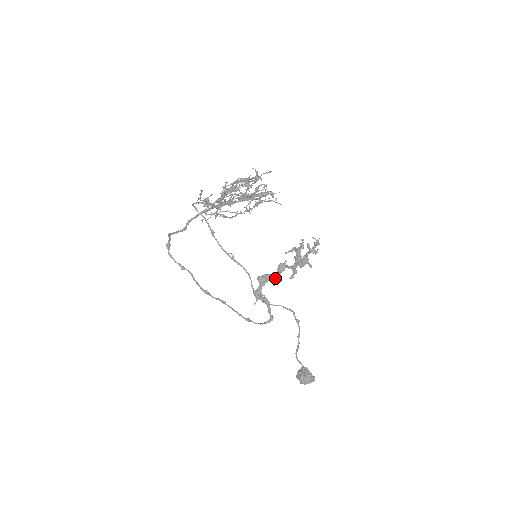
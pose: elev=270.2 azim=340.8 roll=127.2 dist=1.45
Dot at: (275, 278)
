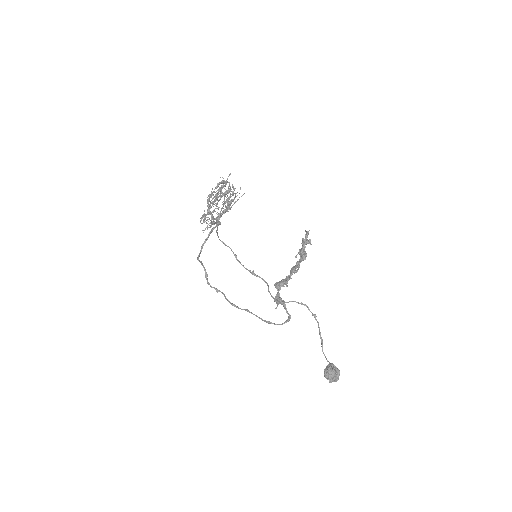
Dot at: (287, 280)
